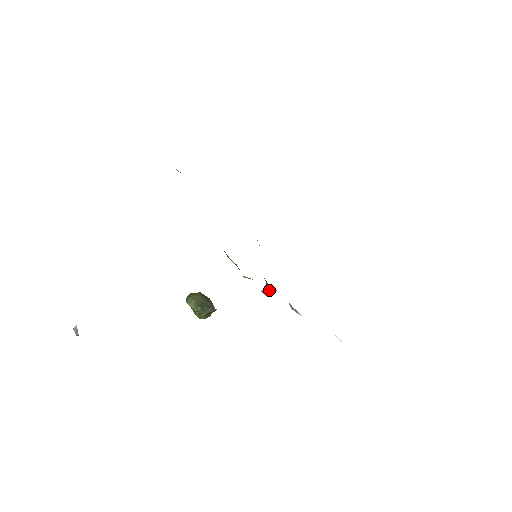
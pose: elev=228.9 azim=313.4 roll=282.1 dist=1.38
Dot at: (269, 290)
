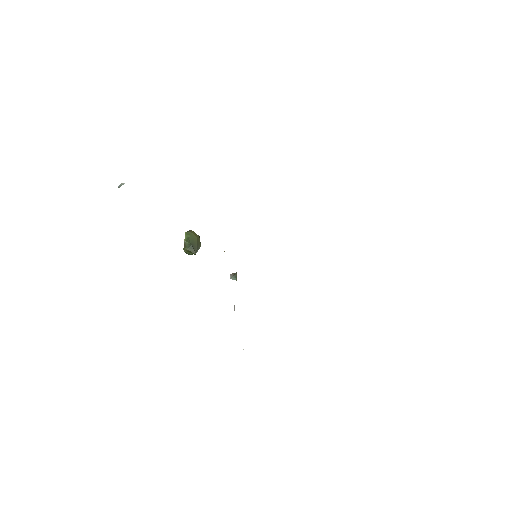
Dot at: (234, 277)
